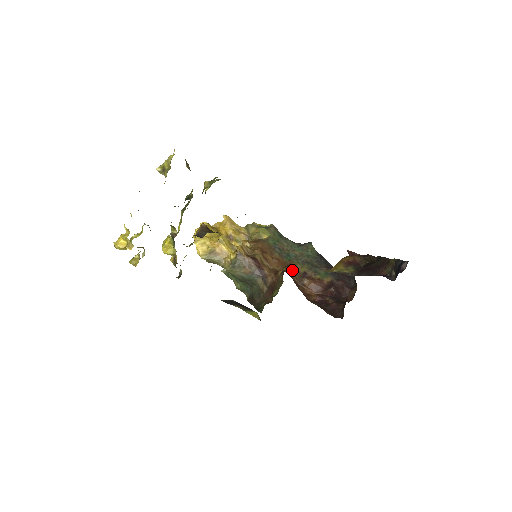
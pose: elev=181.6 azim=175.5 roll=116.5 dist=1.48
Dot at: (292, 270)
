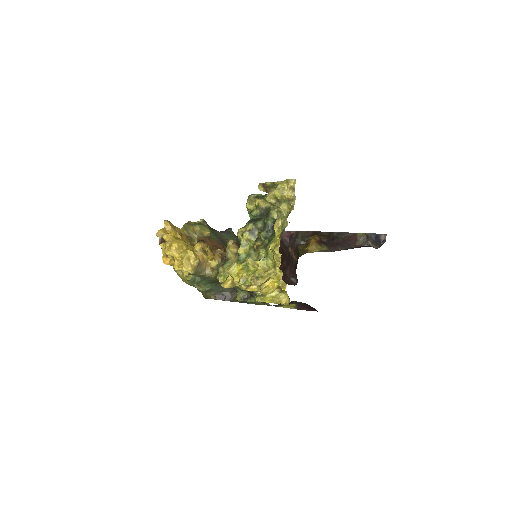
Dot at: occluded
